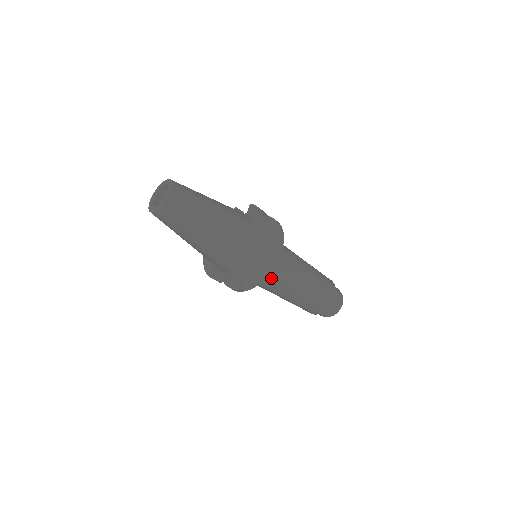
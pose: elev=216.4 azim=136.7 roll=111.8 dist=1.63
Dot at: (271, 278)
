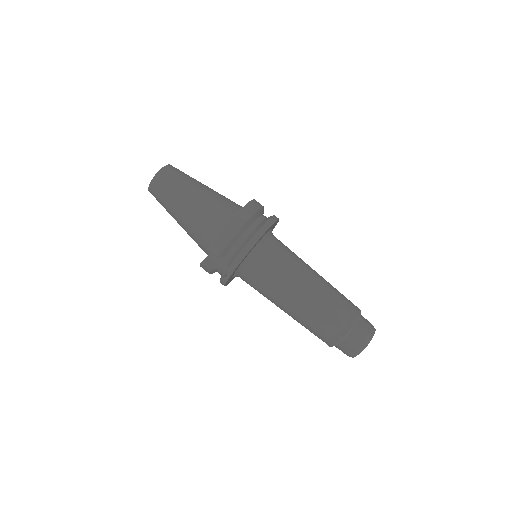
Dot at: (264, 267)
